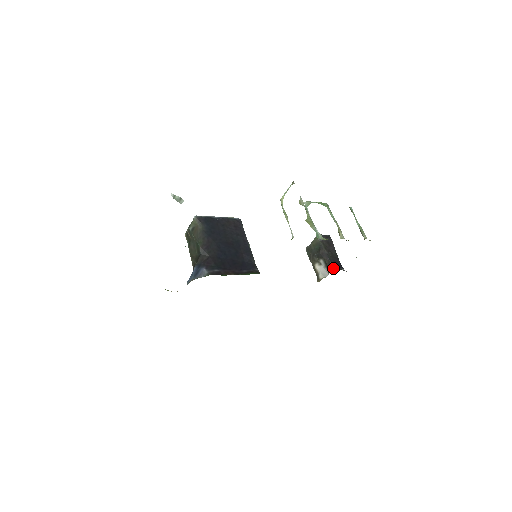
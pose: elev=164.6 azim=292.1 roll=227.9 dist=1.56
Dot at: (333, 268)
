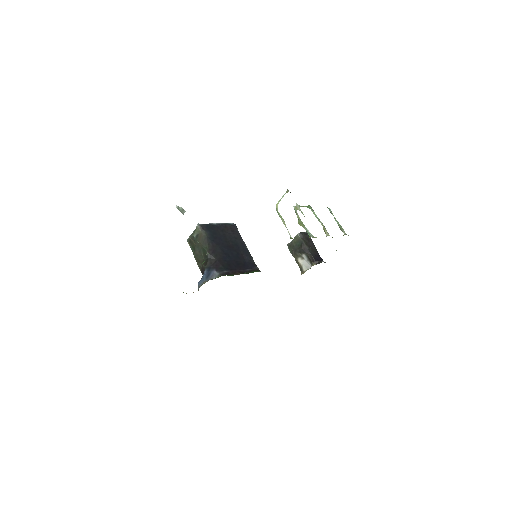
Dot at: (315, 261)
